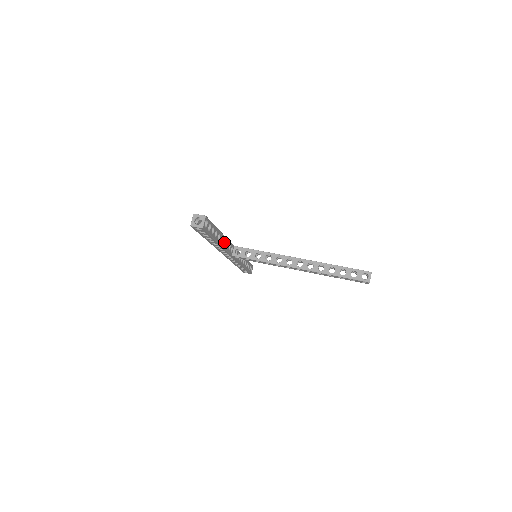
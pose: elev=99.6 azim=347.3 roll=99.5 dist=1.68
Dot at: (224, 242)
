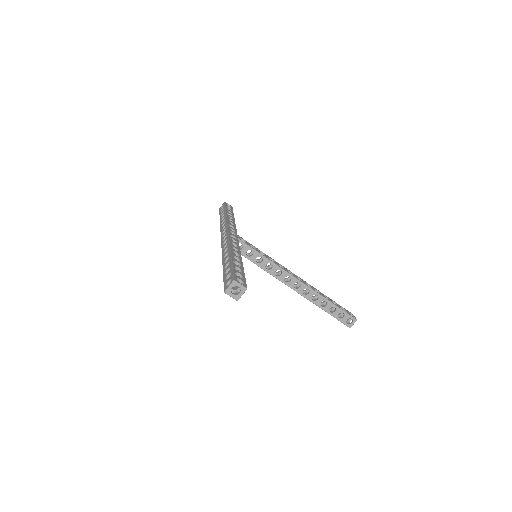
Dot at: occluded
